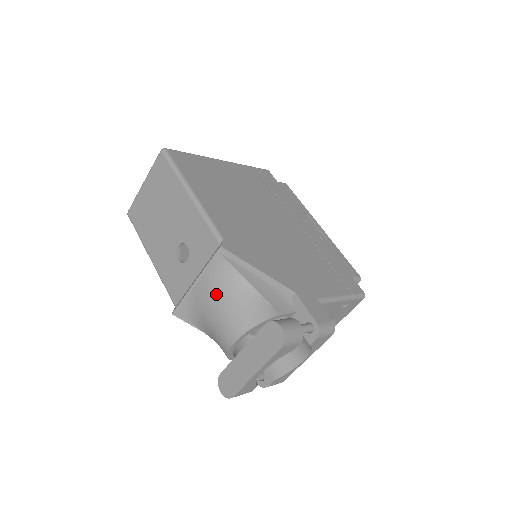
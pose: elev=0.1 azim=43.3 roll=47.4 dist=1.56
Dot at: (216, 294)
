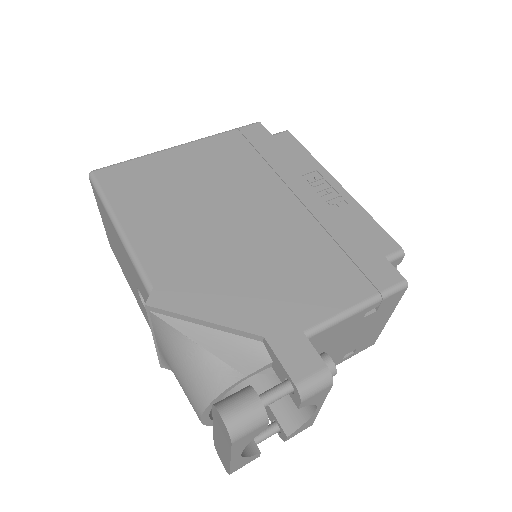
Dot at: (170, 358)
